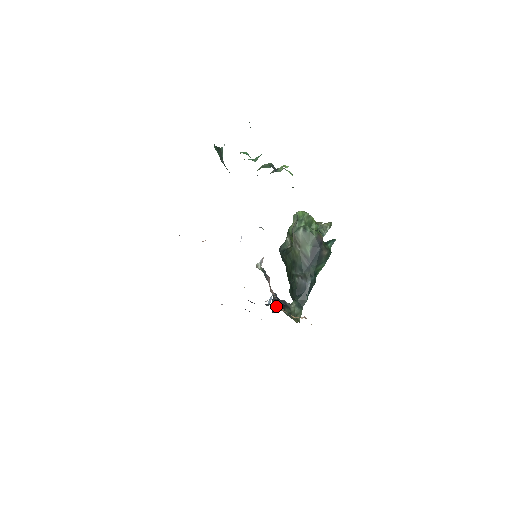
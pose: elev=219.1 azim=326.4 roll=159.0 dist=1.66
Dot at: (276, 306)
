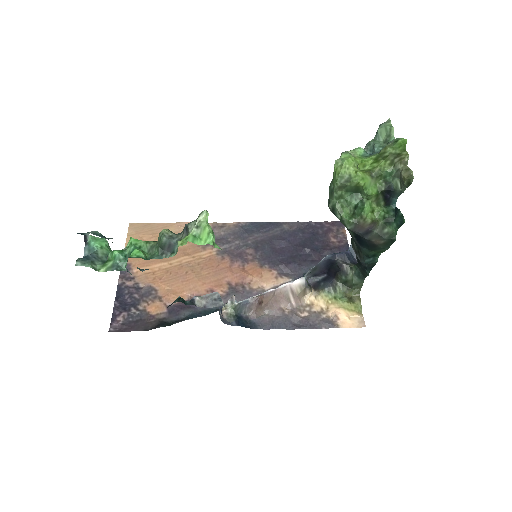
Dot at: (331, 267)
